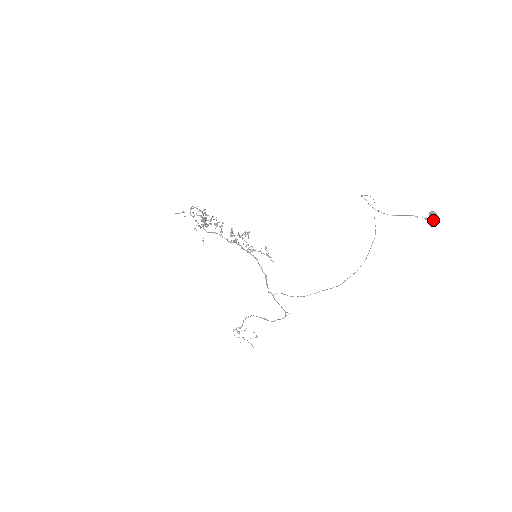
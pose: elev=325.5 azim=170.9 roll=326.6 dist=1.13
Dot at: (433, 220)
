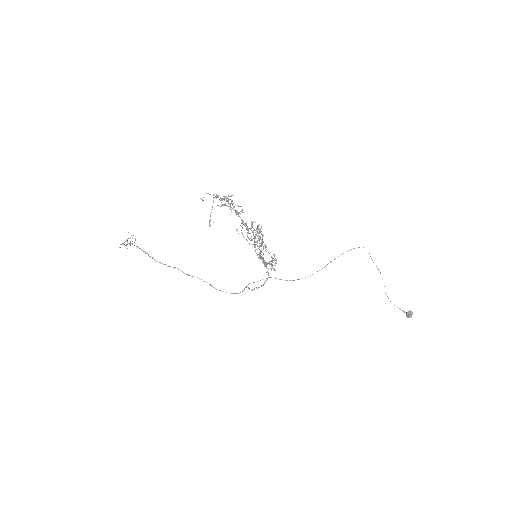
Dot at: occluded
